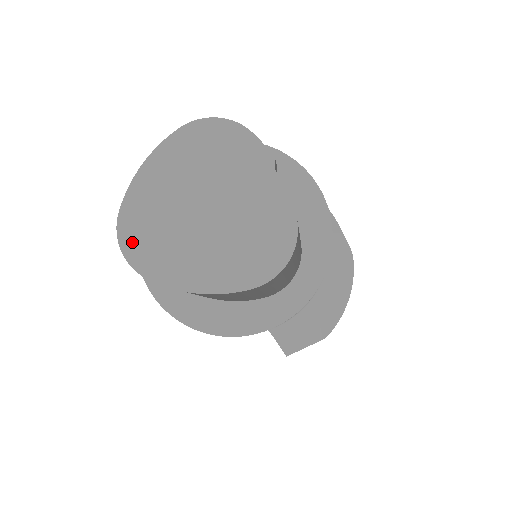
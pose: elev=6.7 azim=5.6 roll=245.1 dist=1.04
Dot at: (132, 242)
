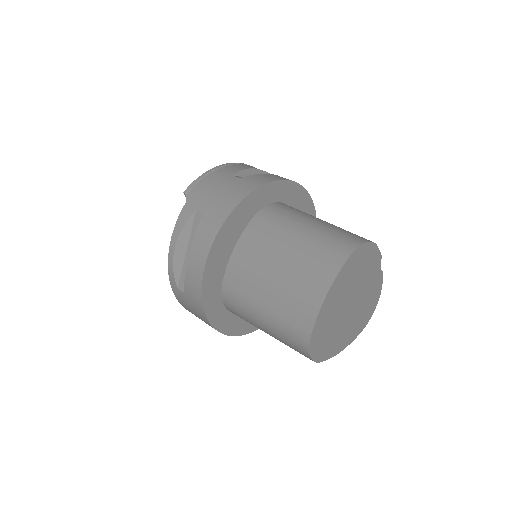
Dot at: (316, 348)
